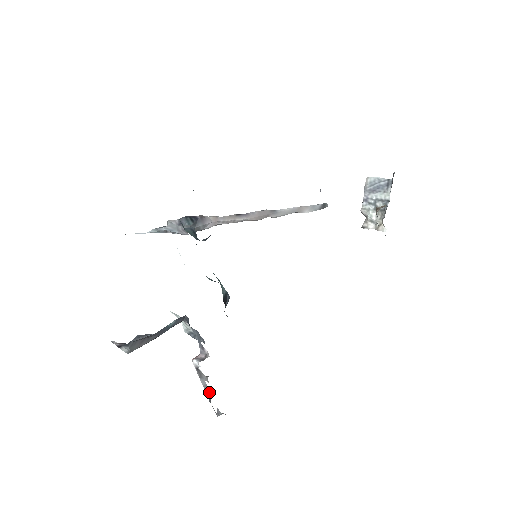
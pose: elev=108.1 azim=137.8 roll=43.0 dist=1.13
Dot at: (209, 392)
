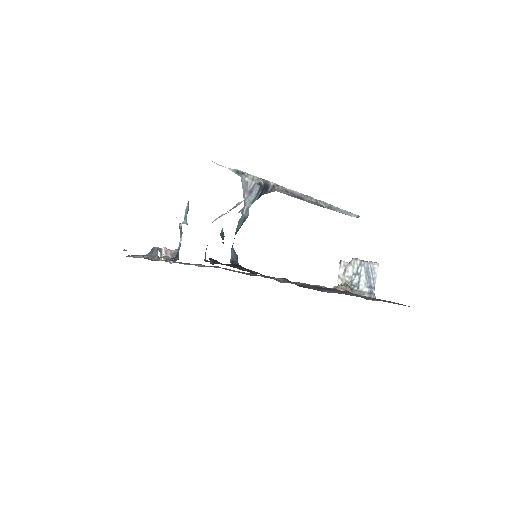
Dot at: occluded
